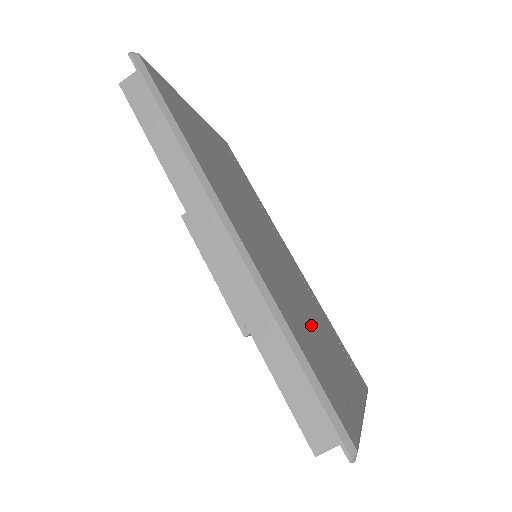
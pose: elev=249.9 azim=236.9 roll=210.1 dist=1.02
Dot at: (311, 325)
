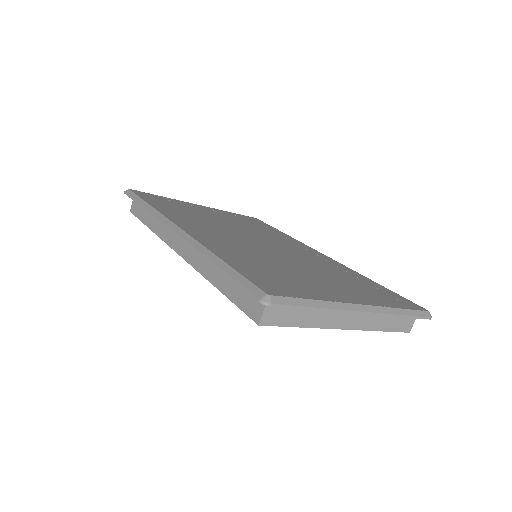
Dot at: (288, 266)
